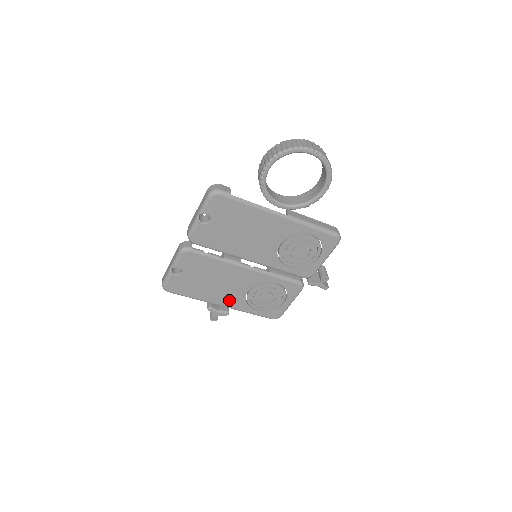
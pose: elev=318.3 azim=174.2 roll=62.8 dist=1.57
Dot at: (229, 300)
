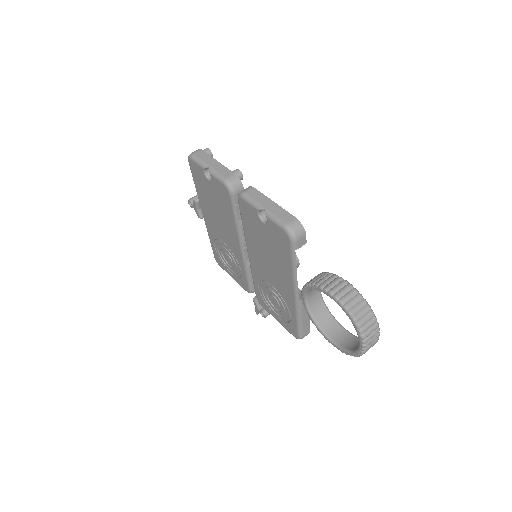
Dot at: (210, 222)
